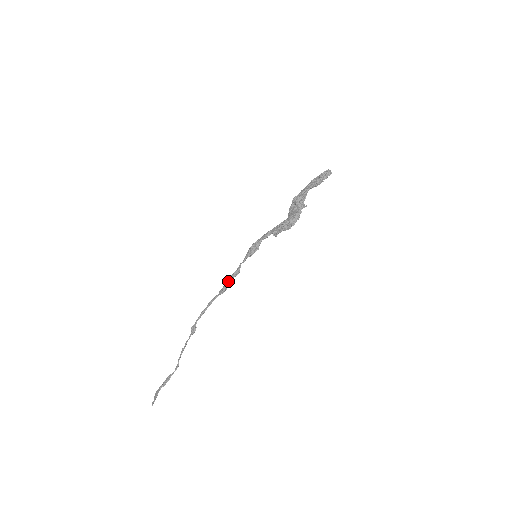
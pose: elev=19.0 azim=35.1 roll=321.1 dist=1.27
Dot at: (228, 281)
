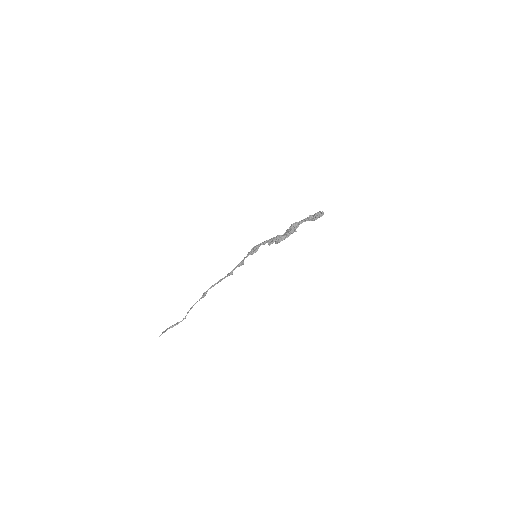
Dot at: (235, 268)
